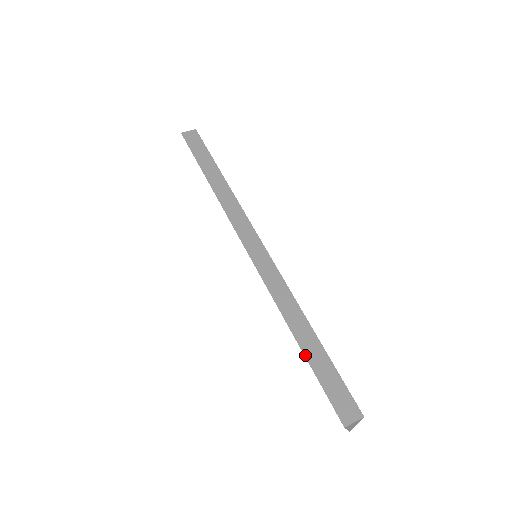
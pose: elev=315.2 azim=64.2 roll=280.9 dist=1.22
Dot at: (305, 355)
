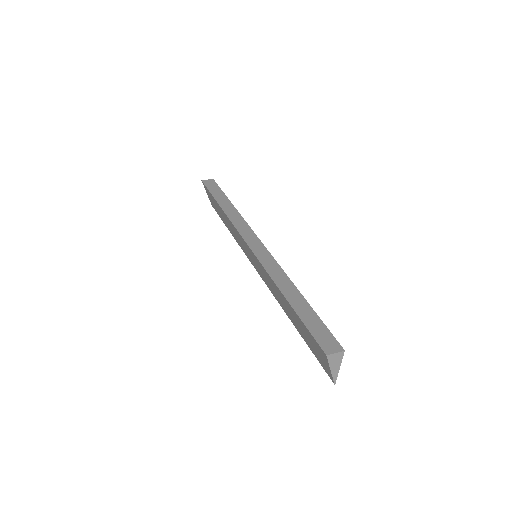
Dot at: (294, 308)
